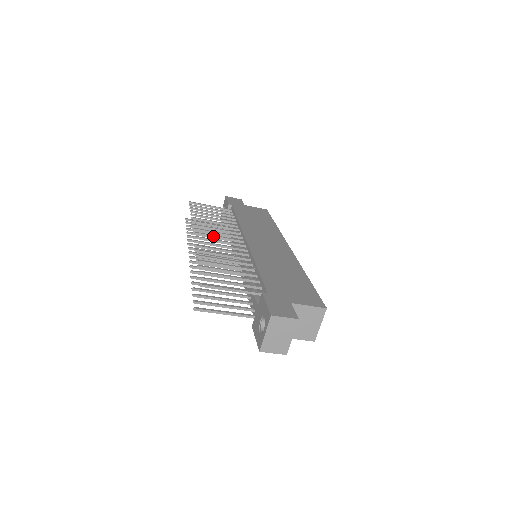
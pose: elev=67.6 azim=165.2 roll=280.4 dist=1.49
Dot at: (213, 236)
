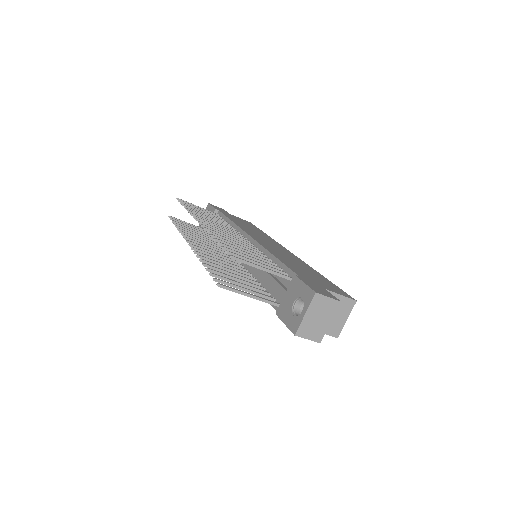
Dot at: (216, 227)
